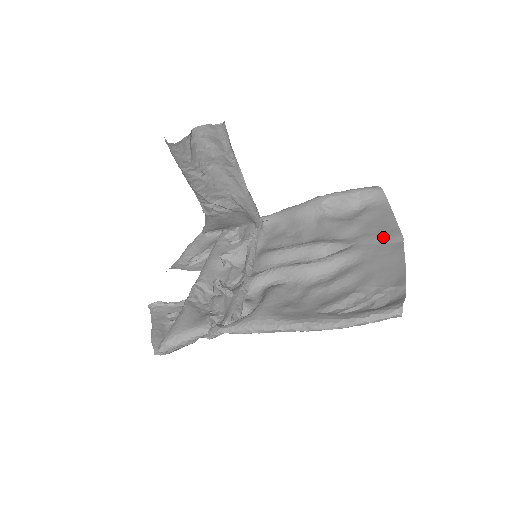
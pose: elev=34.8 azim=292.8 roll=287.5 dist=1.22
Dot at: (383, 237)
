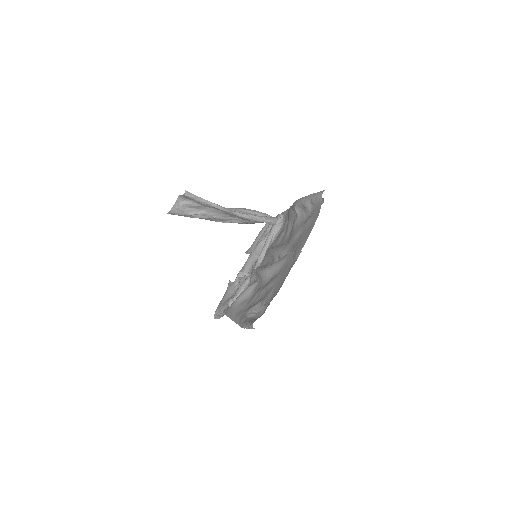
Dot at: (295, 252)
